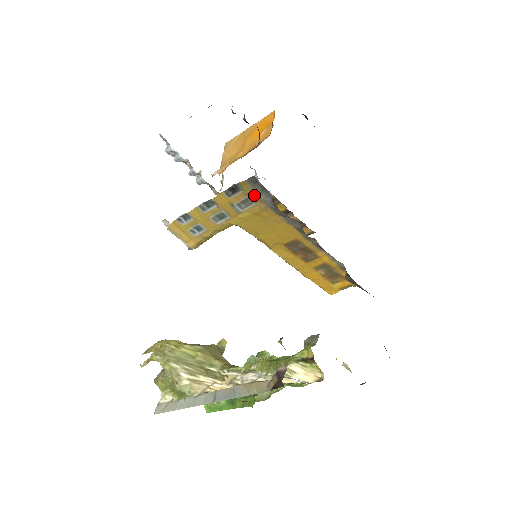
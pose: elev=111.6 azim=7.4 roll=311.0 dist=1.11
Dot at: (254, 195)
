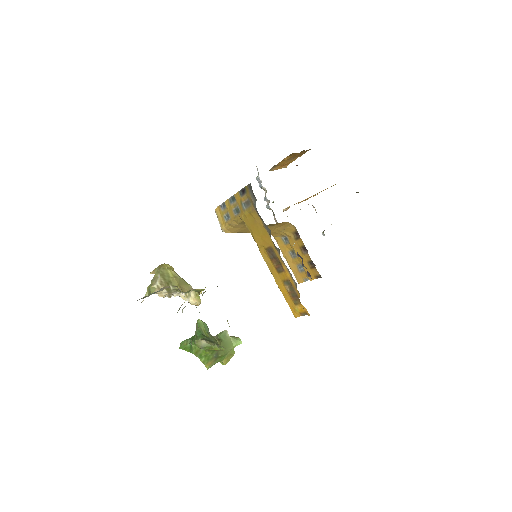
Dot at: (250, 198)
